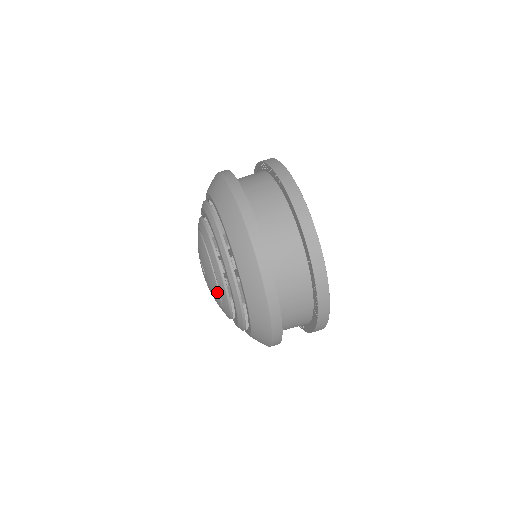
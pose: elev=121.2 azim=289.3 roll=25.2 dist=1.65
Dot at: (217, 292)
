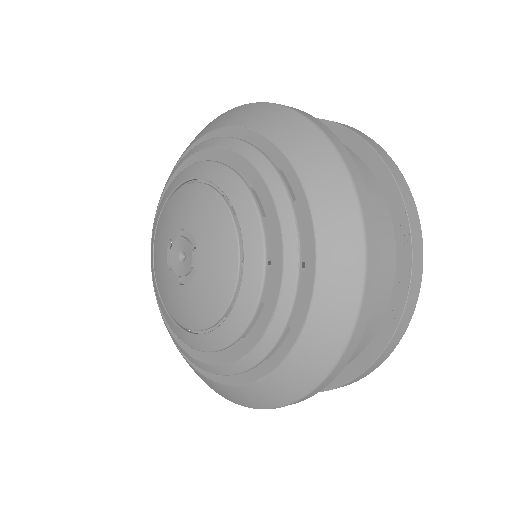
Dot at: (233, 266)
